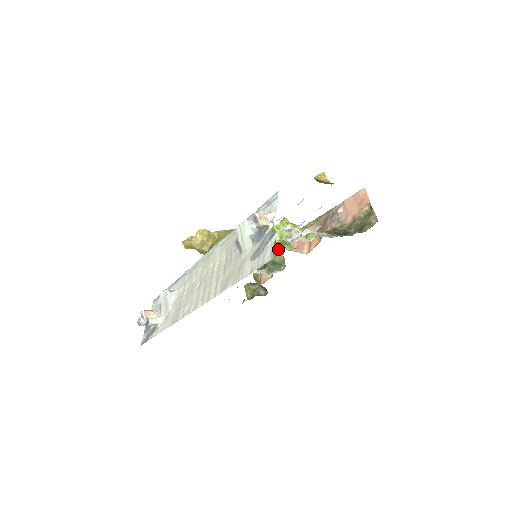
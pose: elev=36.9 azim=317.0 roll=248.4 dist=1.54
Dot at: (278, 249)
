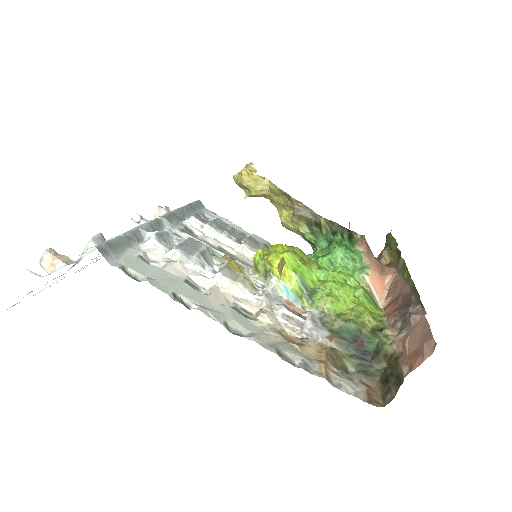
Dot at: occluded
